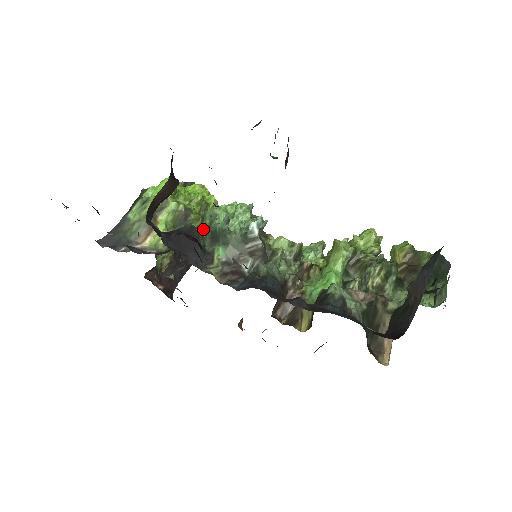
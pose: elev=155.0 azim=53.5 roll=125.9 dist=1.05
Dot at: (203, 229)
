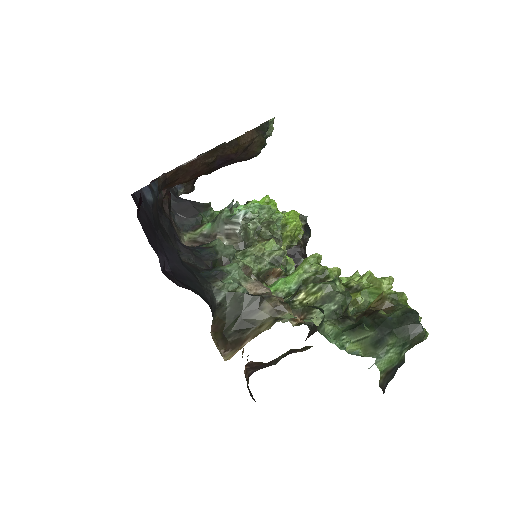
Dot at: occluded
